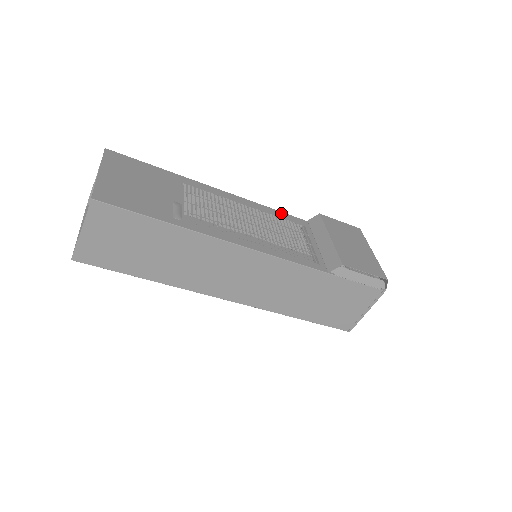
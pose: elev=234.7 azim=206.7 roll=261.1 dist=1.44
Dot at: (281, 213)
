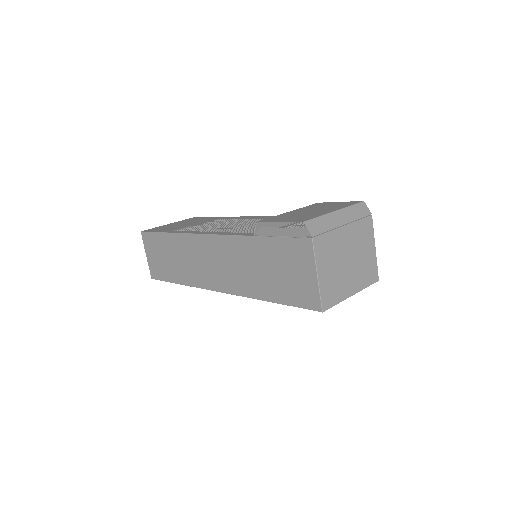
Dot at: occluded
